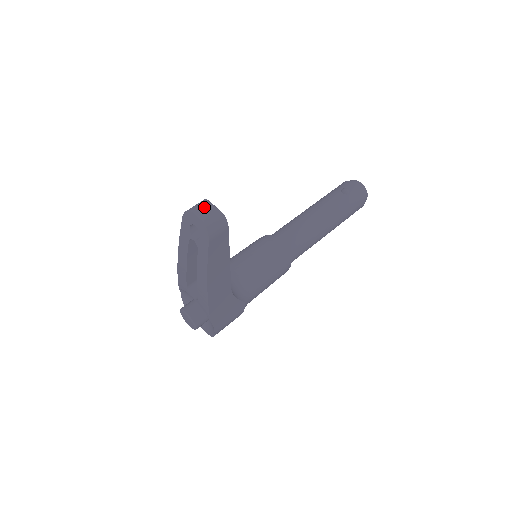
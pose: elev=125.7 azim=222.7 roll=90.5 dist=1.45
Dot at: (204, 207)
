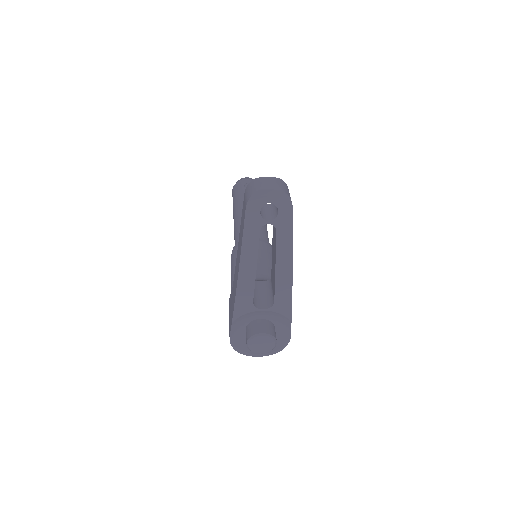
Dot at: (266, 181)
